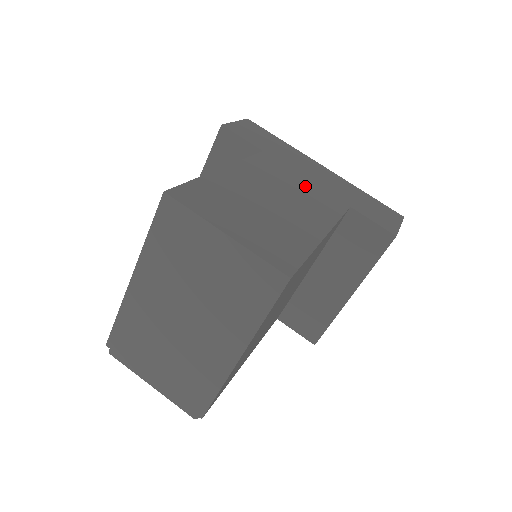
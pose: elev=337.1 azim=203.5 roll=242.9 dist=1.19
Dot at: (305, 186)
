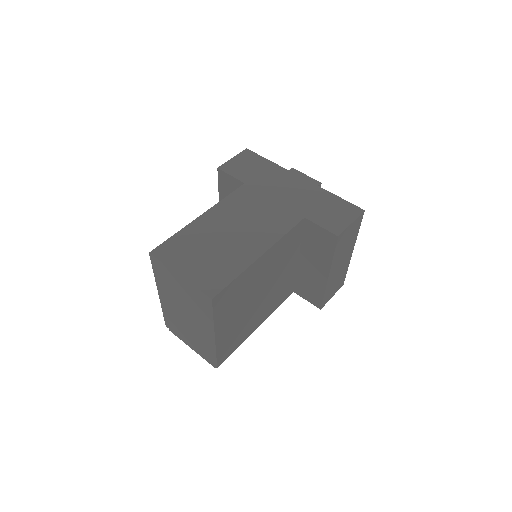
Dot at: (268, 209)
